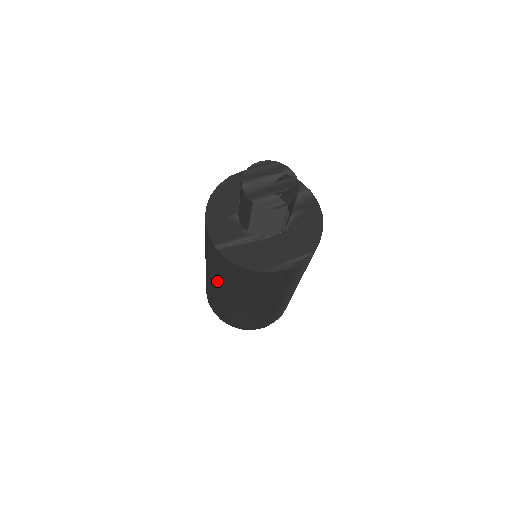
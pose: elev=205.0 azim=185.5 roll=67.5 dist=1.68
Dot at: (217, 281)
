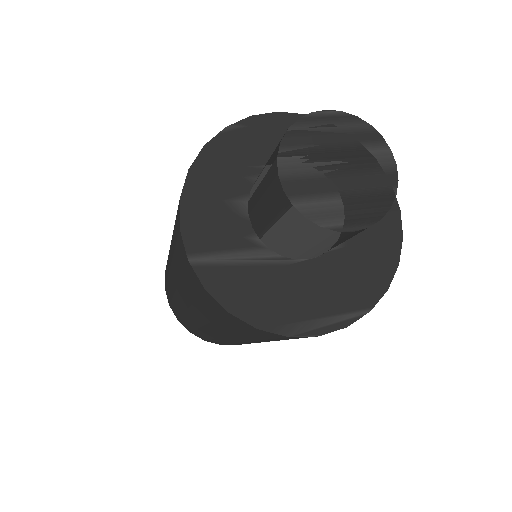
Dot at: (181, 291)
